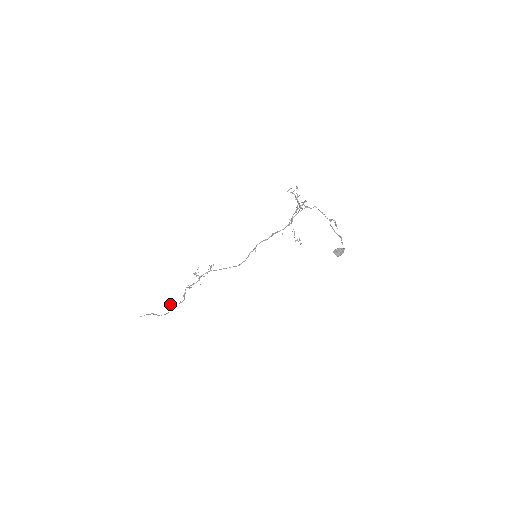
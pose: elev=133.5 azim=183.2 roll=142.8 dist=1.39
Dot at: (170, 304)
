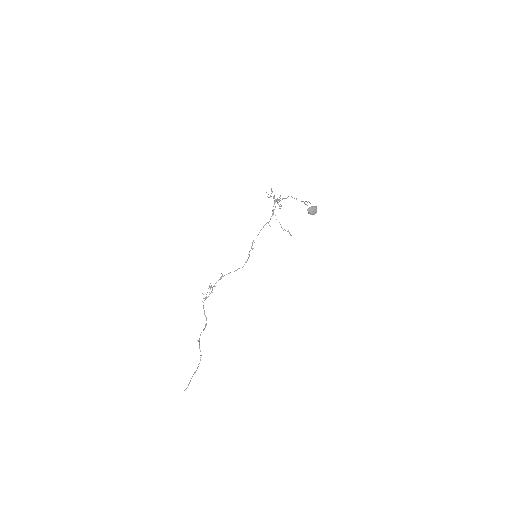
Dot at: (199, 338)
